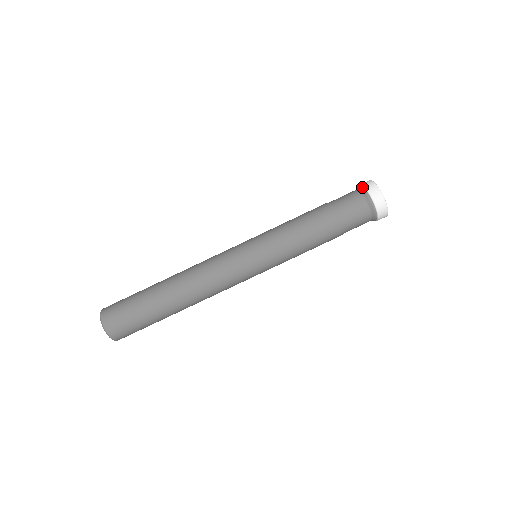
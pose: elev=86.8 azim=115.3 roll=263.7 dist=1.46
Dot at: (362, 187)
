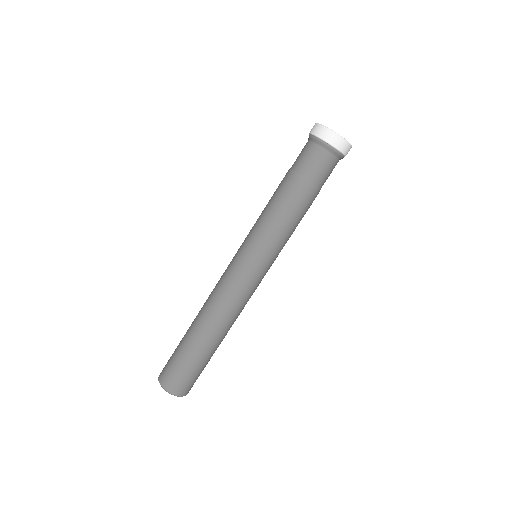
Dot at: (309, 135)
